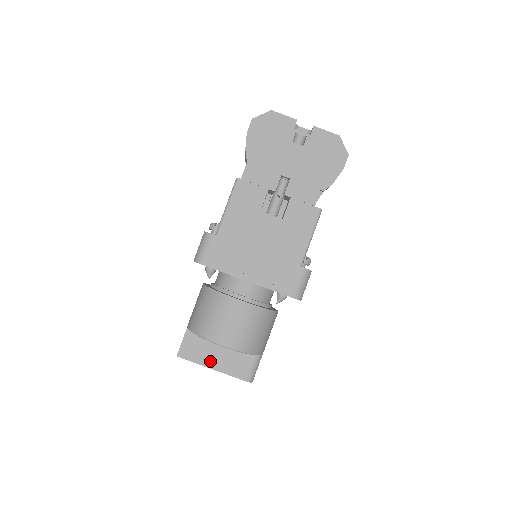
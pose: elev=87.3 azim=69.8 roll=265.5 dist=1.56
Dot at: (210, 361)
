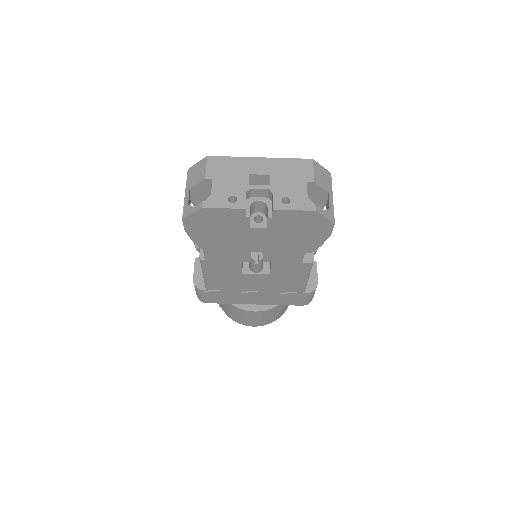
Dot at: occluded
